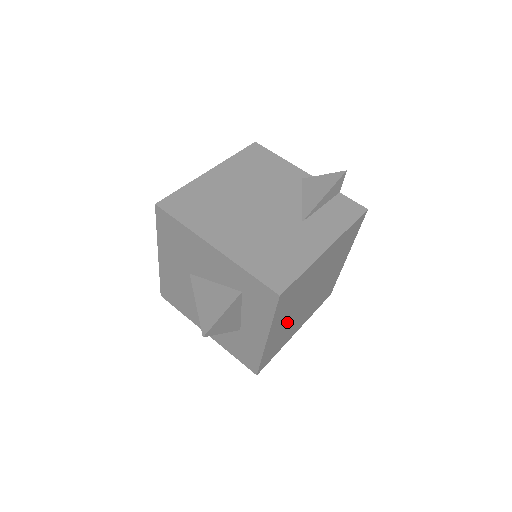
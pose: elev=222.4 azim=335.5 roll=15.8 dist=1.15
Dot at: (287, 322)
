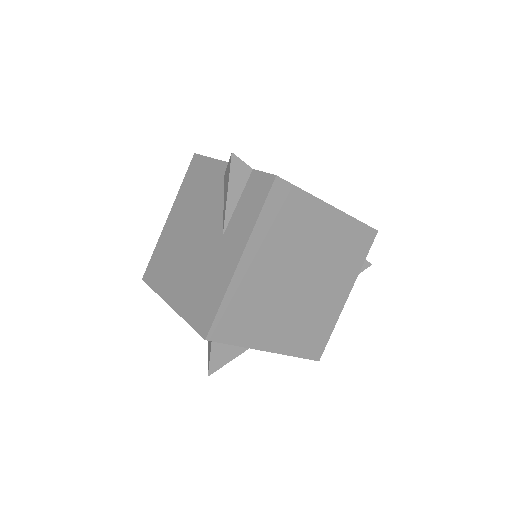
Dot at: (290, 319)
